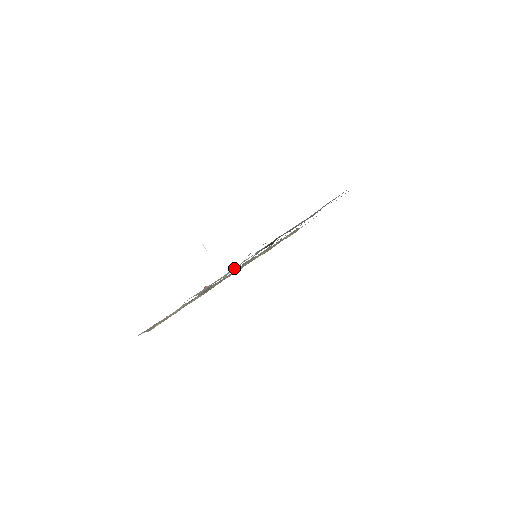
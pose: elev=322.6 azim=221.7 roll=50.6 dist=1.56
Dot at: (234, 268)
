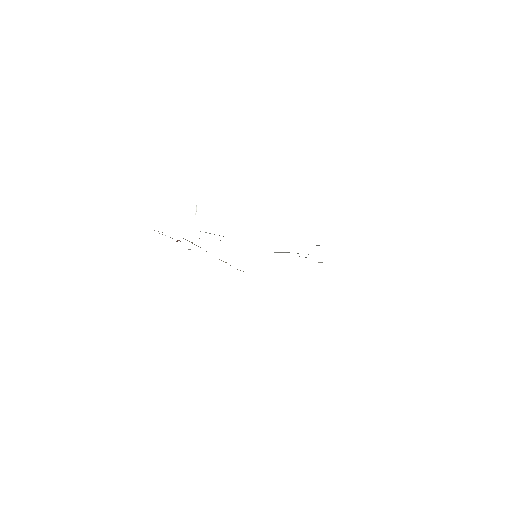
Dot at: occluded
